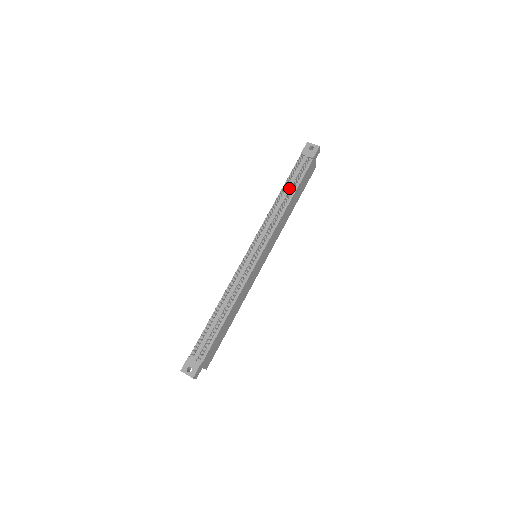
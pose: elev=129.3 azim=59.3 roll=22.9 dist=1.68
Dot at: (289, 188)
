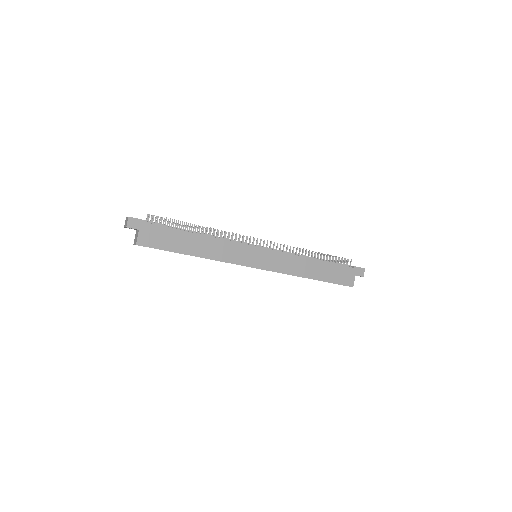
Dot at: (321, 259)
